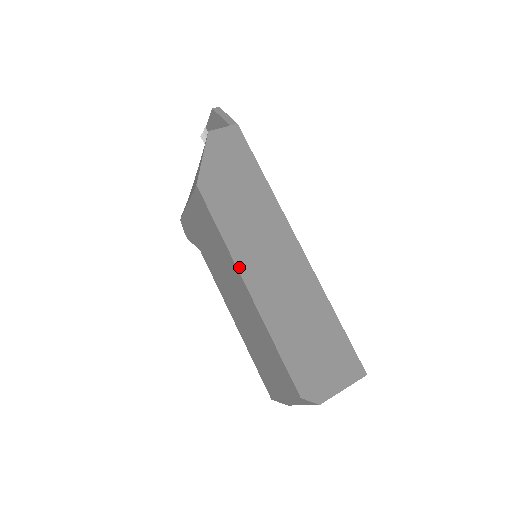
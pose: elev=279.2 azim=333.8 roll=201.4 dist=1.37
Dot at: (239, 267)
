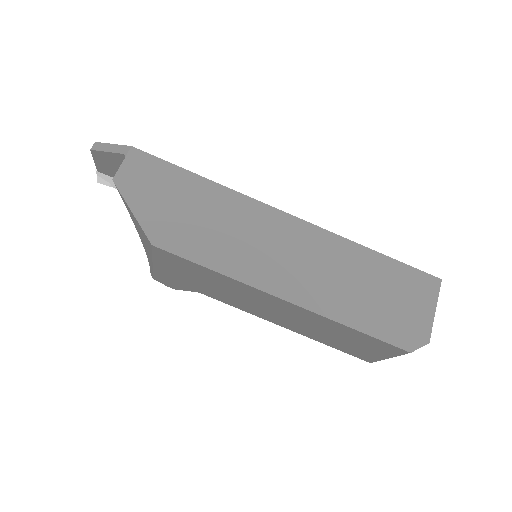
Dot at: (261, 288)
